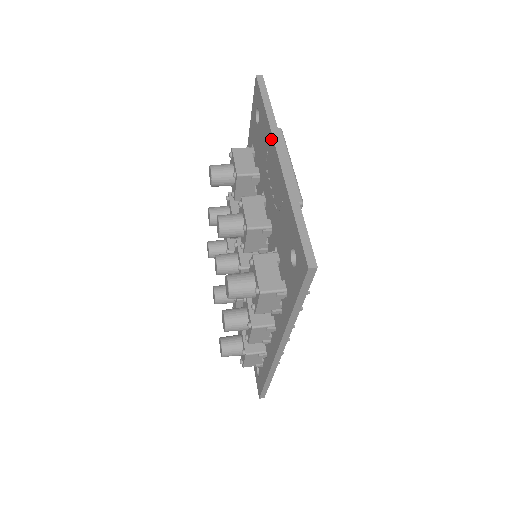
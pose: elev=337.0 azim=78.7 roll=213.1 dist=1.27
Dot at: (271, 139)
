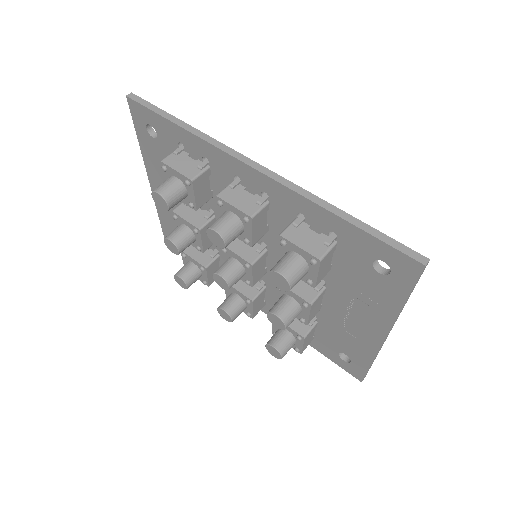
Dot at: (389, 321)
